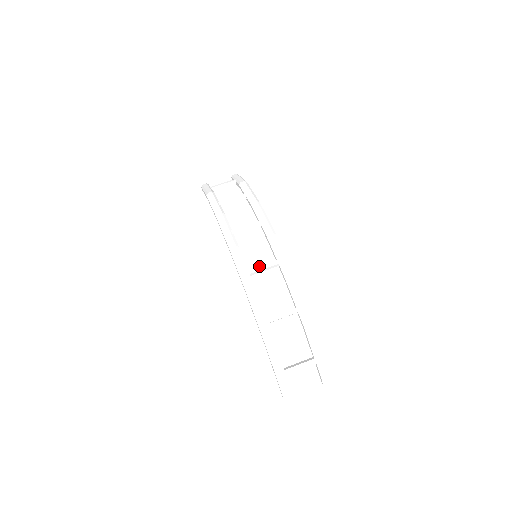
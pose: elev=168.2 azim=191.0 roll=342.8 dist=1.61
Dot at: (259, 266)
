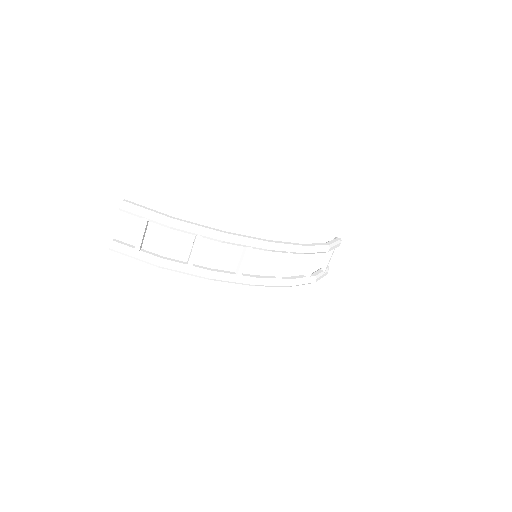
Dot at: (282, 270)
